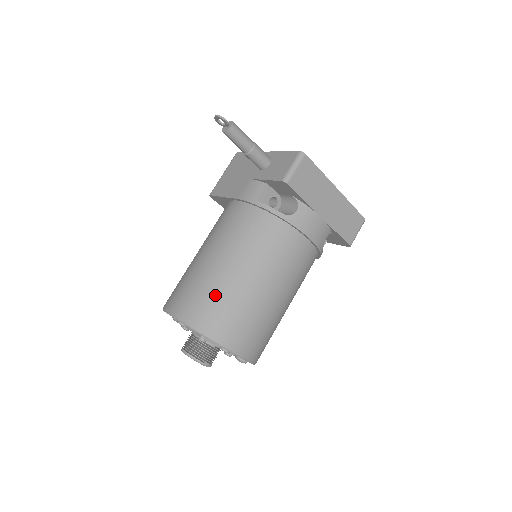
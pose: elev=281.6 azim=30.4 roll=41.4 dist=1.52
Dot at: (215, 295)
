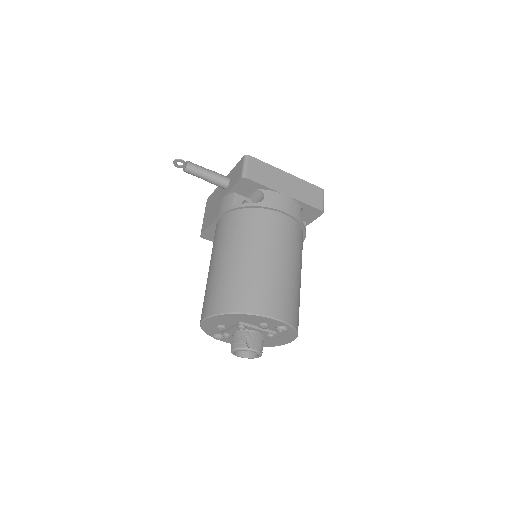
Dot at: (232, 281)
